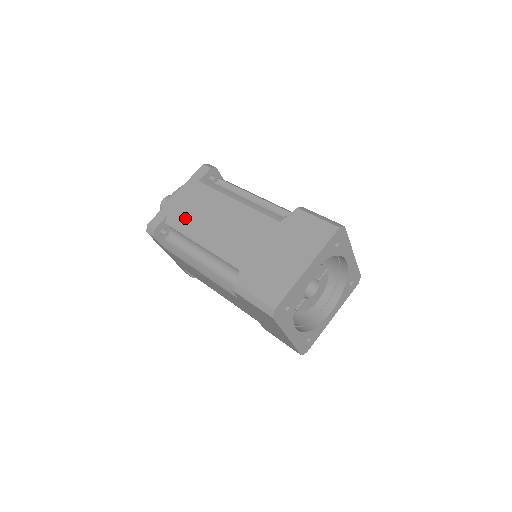
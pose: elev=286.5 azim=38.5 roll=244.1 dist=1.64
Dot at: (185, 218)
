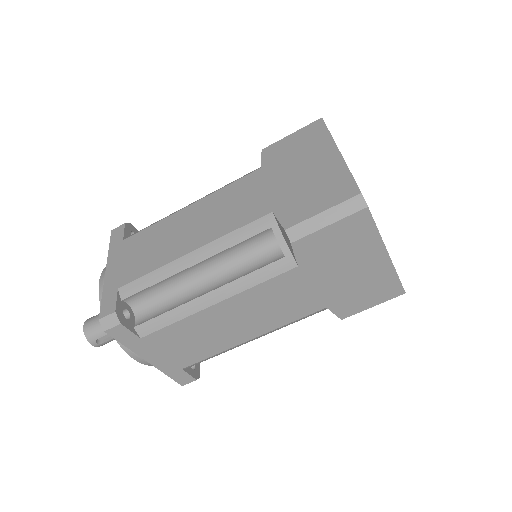
Dot at: (145, 267)
